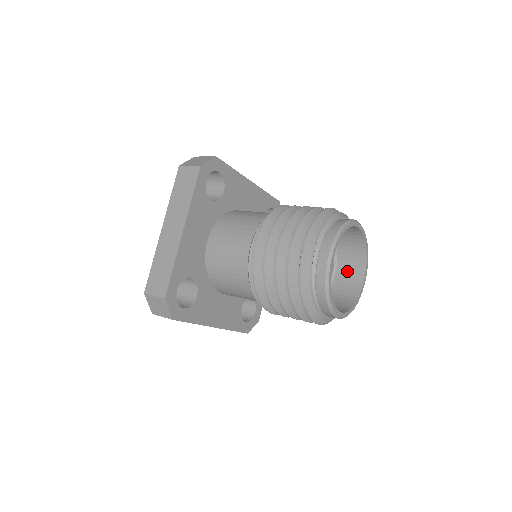
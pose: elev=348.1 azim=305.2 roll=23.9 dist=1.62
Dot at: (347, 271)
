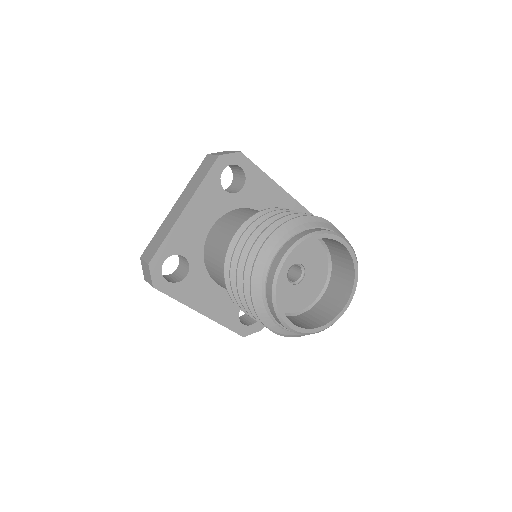
Dot at: (334, 293)
